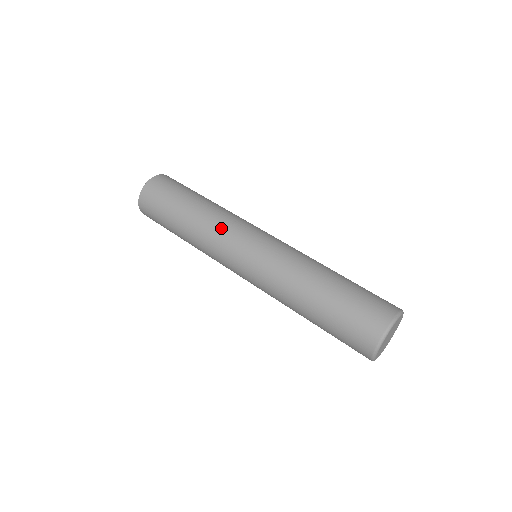
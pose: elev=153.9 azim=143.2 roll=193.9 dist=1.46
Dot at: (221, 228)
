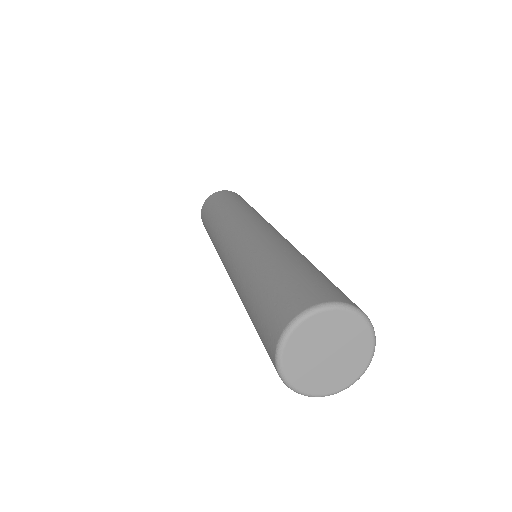
Dot at: (224, 223)
